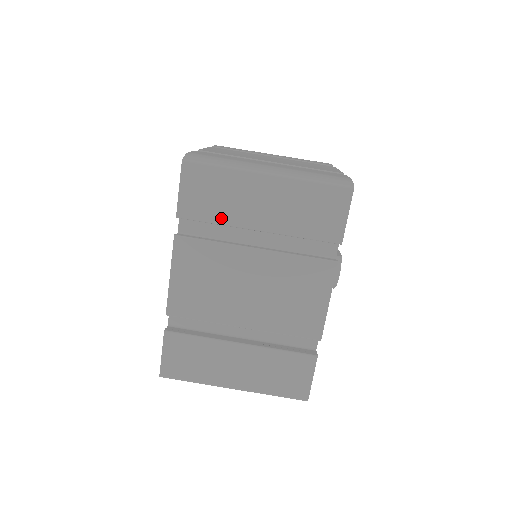
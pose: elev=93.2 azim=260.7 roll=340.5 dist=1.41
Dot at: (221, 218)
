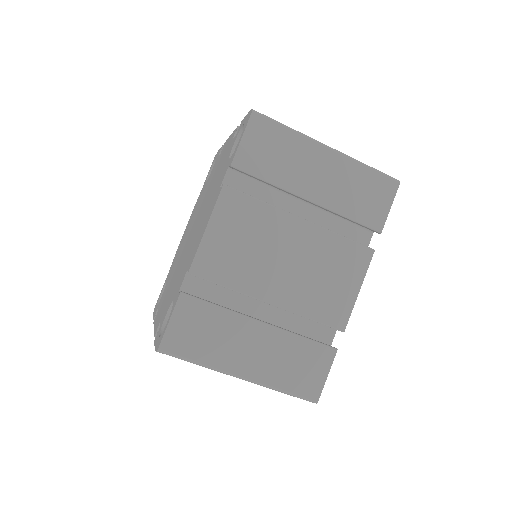
Dot at: (276, 178)
